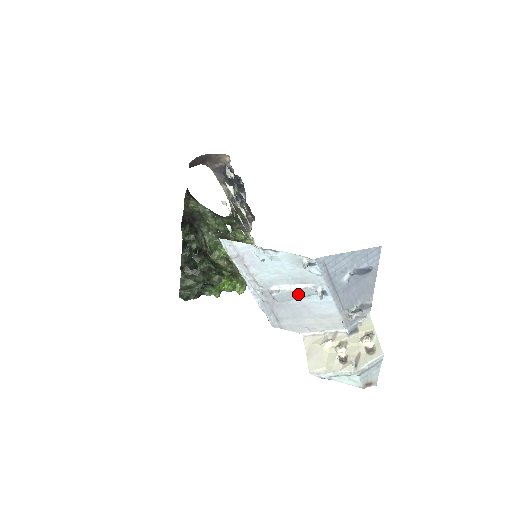
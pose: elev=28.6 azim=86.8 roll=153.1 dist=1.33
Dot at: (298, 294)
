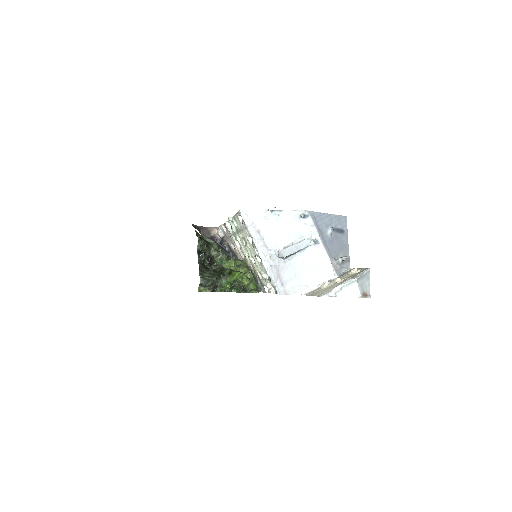
Dot at: (298, 247)
